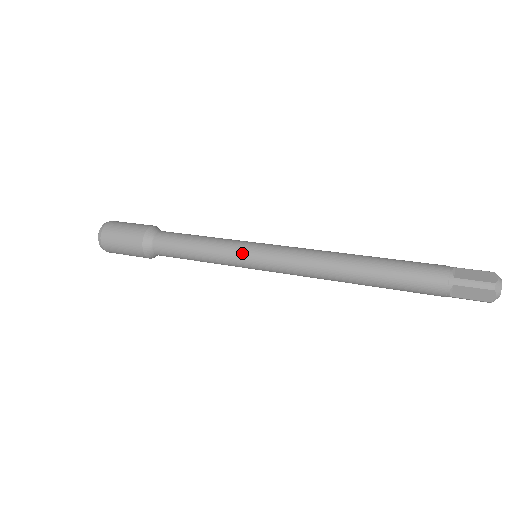
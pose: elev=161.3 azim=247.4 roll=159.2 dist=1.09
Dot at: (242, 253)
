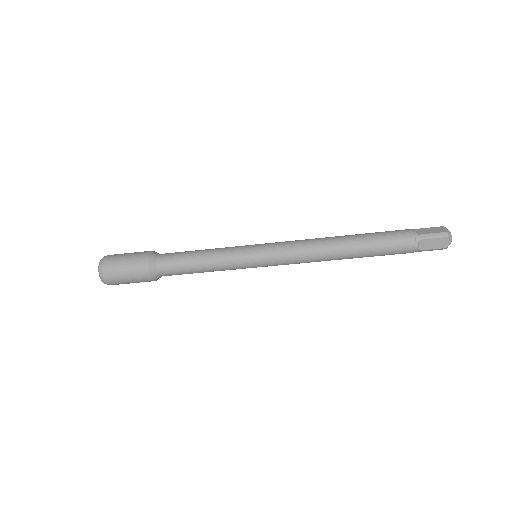
Dot at: occluded
